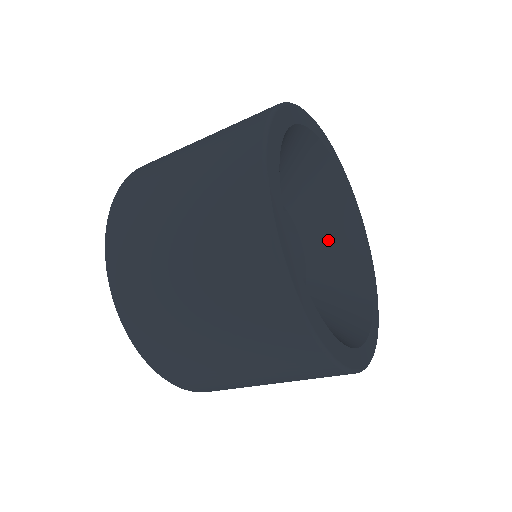
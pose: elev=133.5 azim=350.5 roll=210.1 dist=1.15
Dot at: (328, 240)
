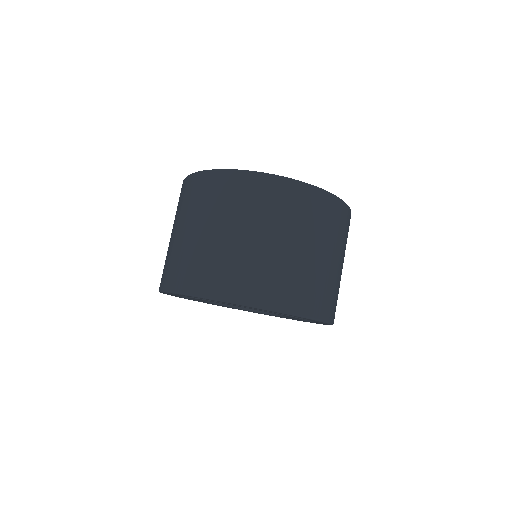
Dot at: occluded
